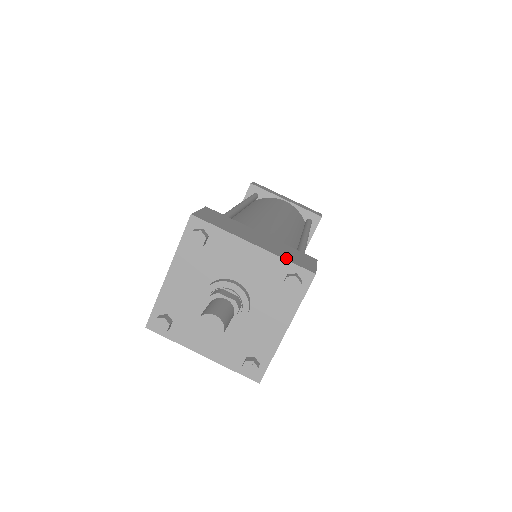
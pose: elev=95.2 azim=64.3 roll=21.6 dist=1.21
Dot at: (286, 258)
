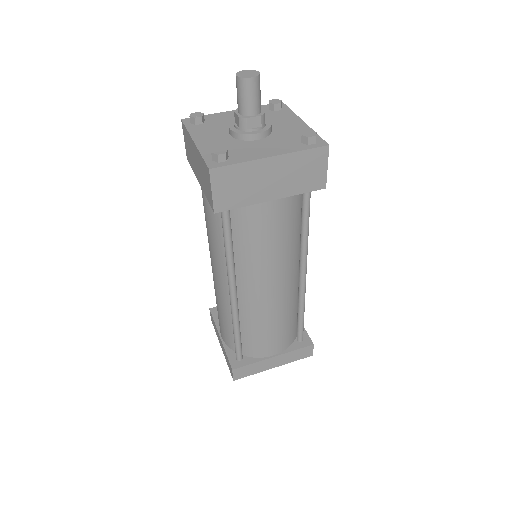
Dot at: occluded
